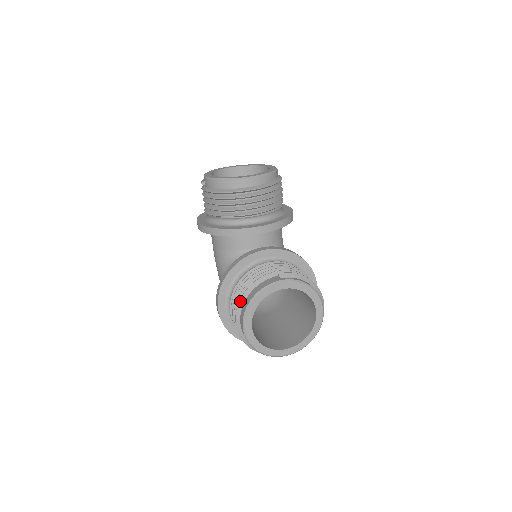
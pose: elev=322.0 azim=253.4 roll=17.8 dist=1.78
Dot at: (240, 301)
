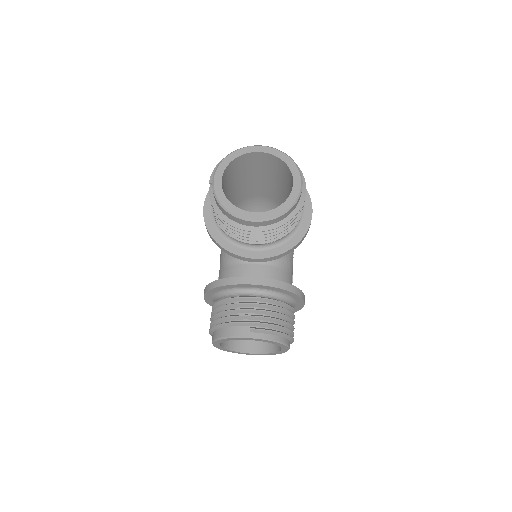
Dot at: (213, 327)
